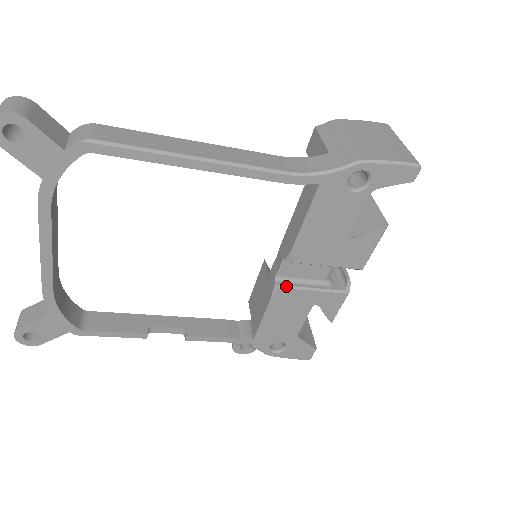
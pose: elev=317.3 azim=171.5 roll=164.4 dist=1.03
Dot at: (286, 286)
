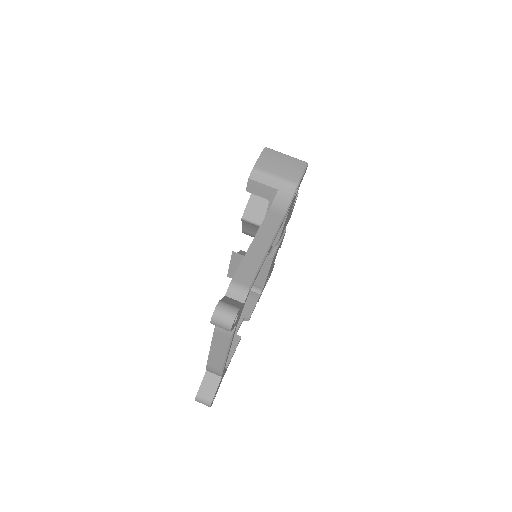
Dot at: (274, 254)
